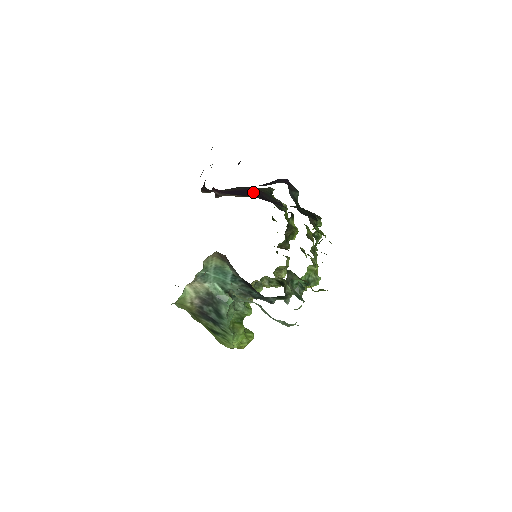
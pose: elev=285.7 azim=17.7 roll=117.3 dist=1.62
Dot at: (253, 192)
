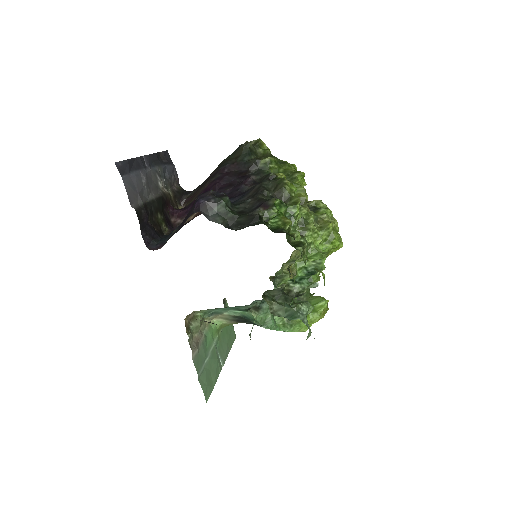
Dot at: (213, 188)
